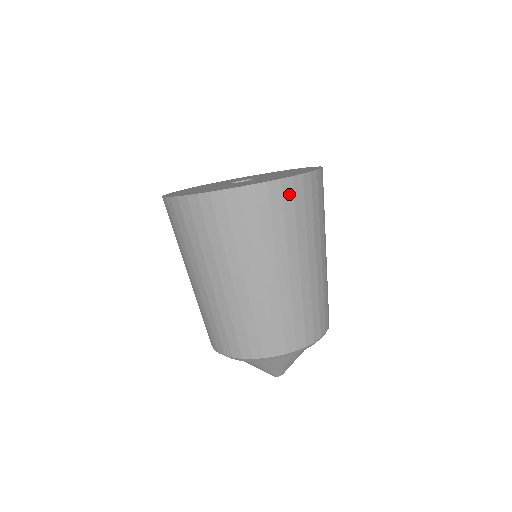
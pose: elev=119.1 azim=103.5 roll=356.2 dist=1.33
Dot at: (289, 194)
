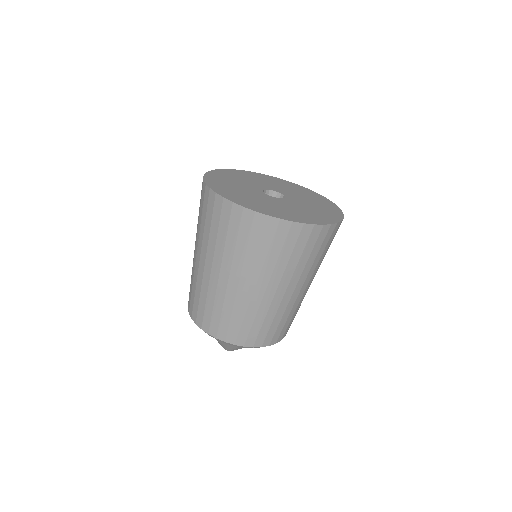
Dot at: (294, 235)
